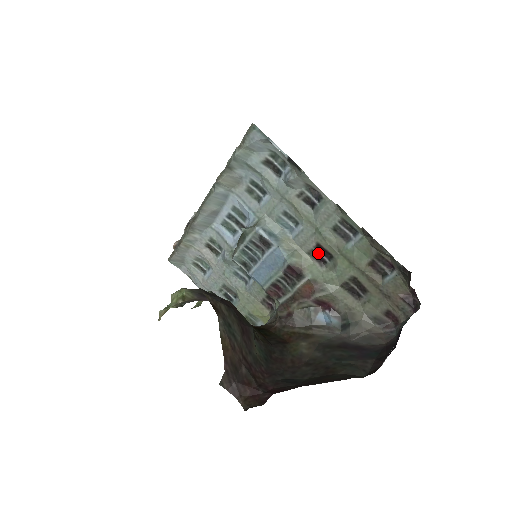
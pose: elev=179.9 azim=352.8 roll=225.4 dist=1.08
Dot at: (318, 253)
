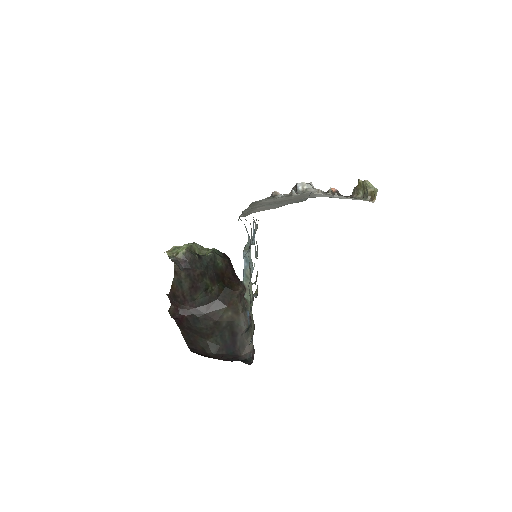
Dot at: occluded
